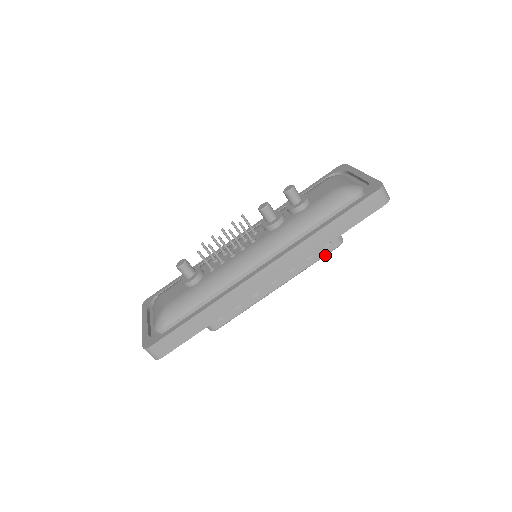
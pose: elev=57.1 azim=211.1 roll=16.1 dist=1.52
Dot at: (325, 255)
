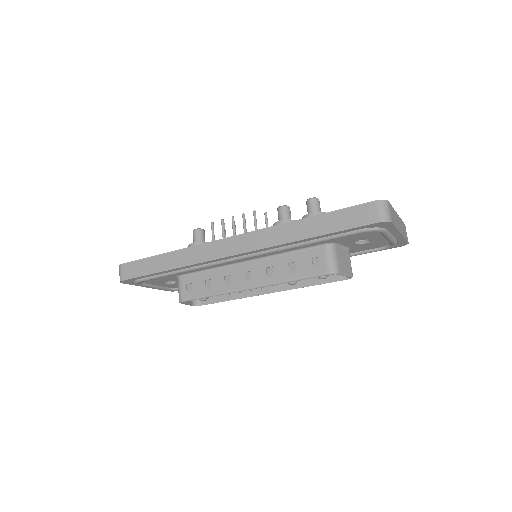
Dot at: (309, 277)
